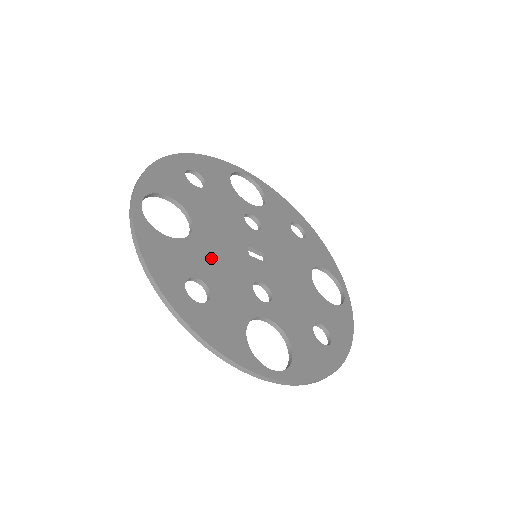
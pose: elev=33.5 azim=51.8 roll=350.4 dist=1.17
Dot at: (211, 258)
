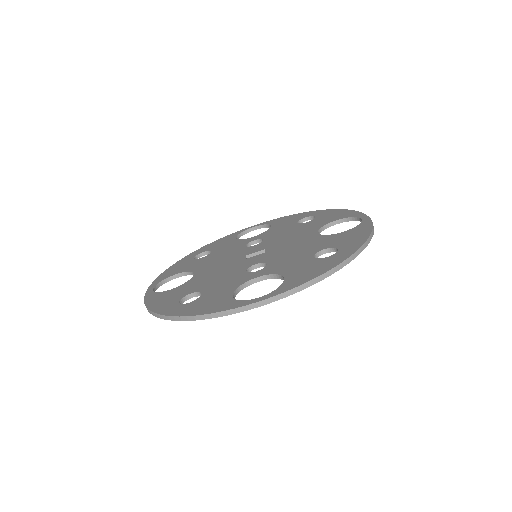
Dot at: (207, 279)
